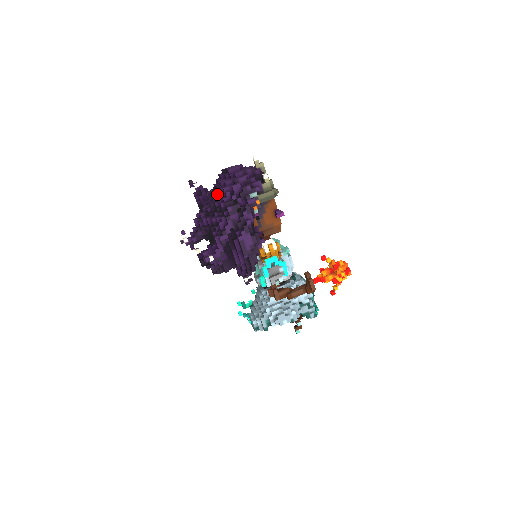
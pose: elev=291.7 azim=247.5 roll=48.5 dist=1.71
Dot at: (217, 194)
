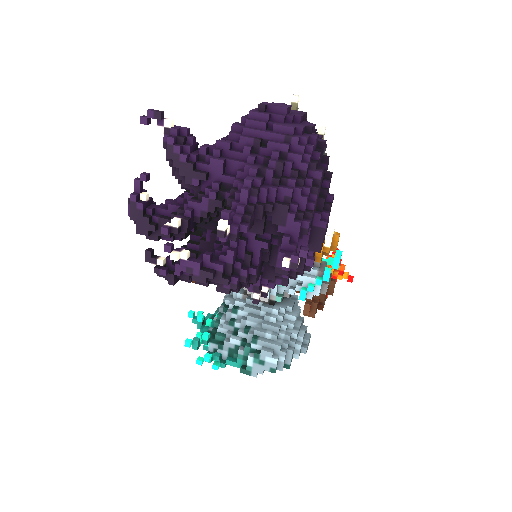
Dot at: (289, 146)
